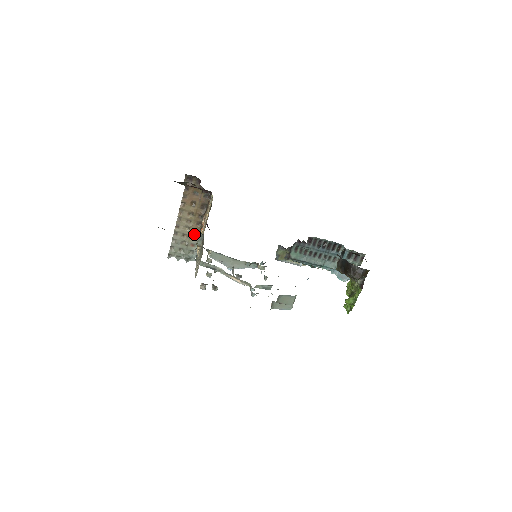
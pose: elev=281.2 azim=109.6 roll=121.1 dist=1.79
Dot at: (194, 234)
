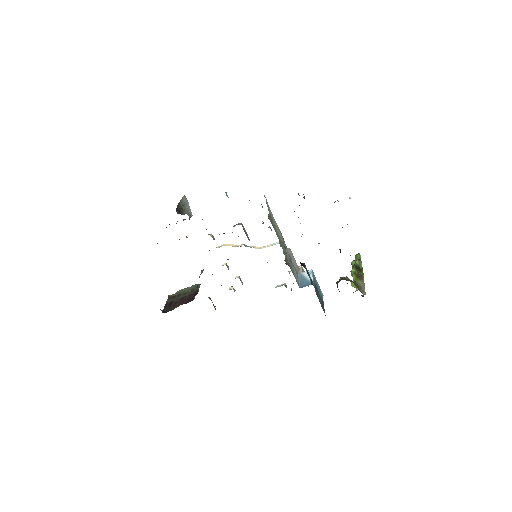
Dot at: occluded
